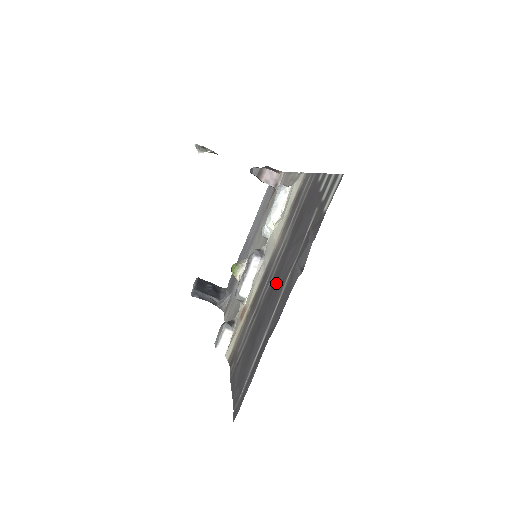
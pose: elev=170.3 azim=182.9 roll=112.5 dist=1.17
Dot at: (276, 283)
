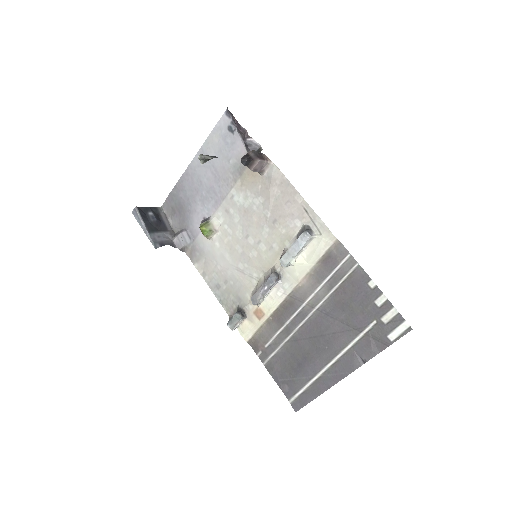
Dot at: (321, 337)
